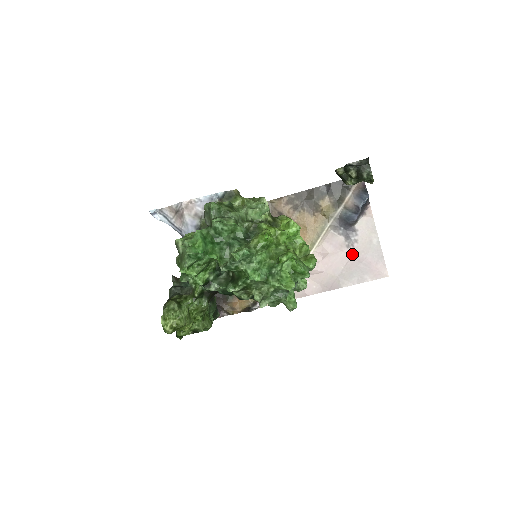
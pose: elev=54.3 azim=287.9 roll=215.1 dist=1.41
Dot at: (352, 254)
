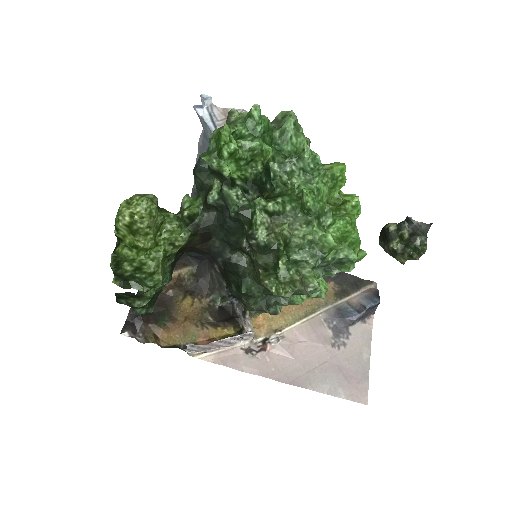
Dot at: (334, 356)
